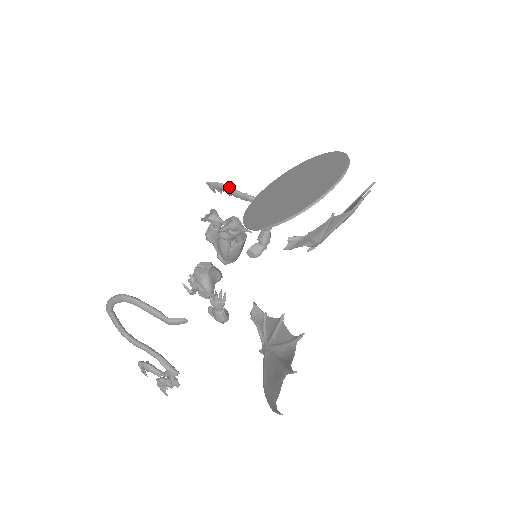
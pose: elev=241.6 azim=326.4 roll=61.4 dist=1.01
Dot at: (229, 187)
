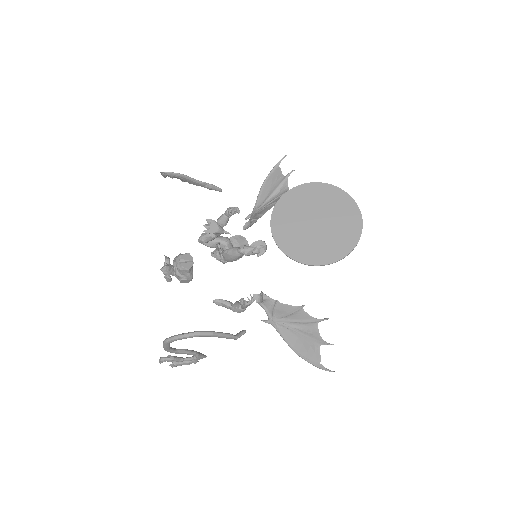
Dot at: (189, 177)
